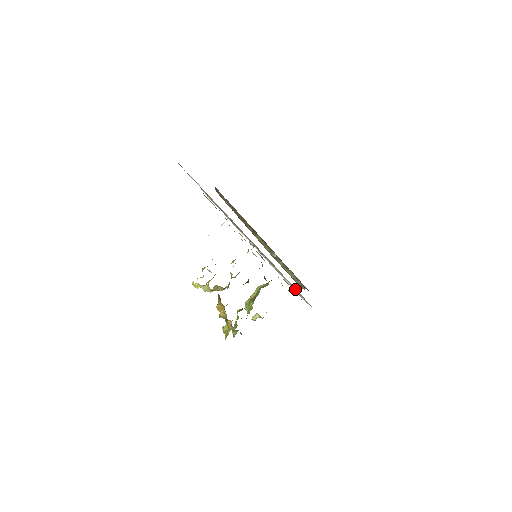
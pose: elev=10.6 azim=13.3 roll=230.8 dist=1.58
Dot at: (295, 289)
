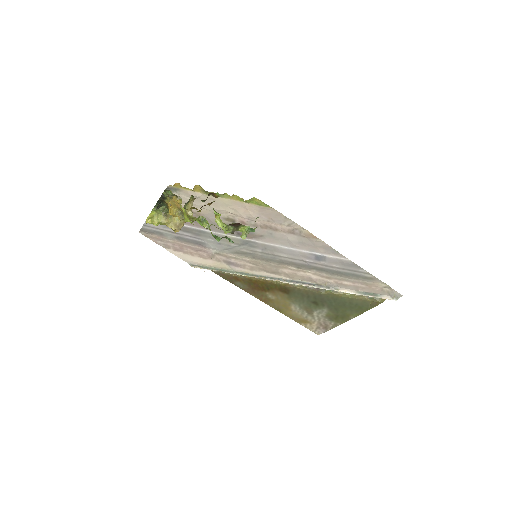
Dot at: (361, 292)
